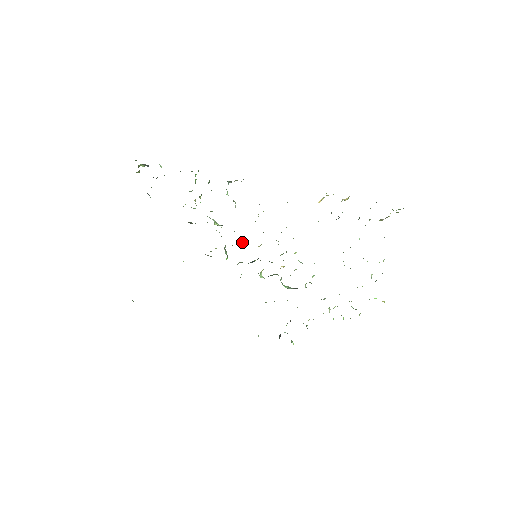
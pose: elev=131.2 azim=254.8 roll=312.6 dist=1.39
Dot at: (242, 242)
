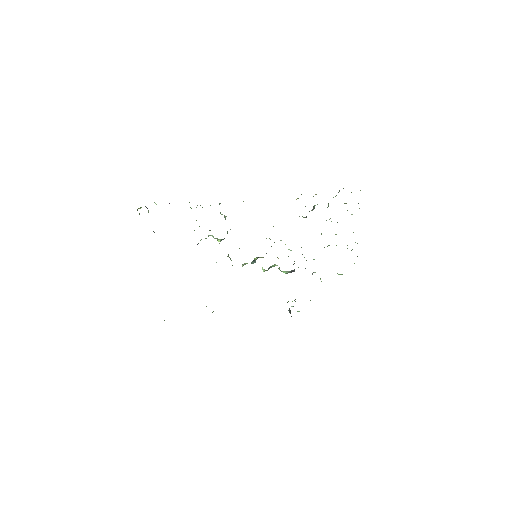
Dot at: occluded
